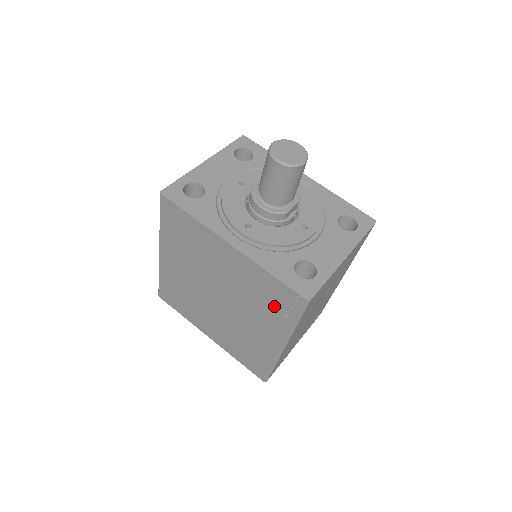
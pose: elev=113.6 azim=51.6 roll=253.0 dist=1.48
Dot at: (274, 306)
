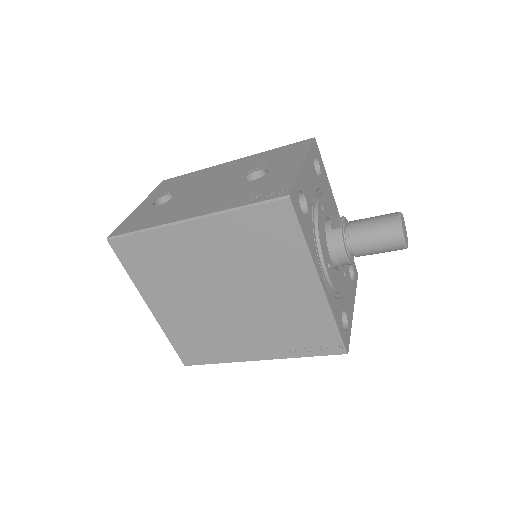
Dot at: (301, 338)
